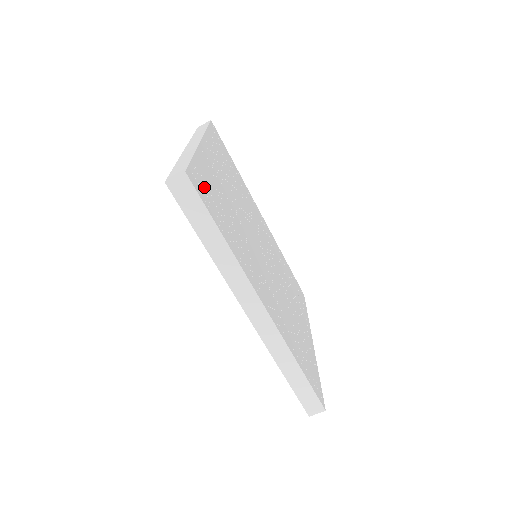
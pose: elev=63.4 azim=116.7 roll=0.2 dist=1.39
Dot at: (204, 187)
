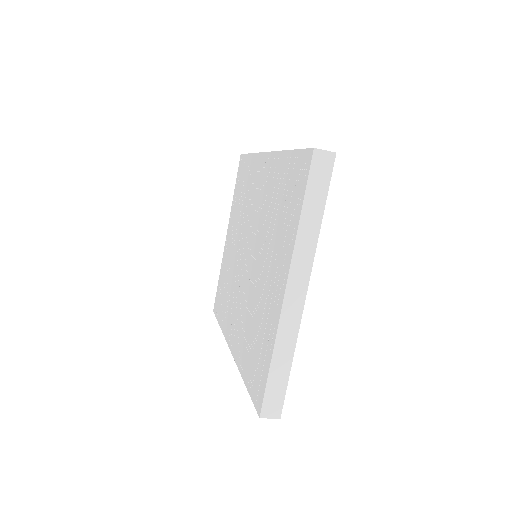
Dot at: occluded
